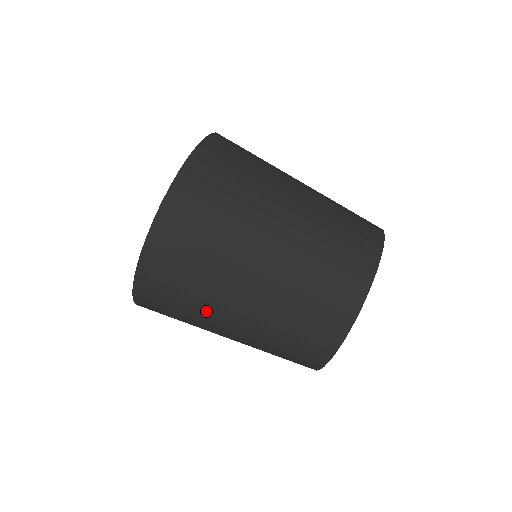
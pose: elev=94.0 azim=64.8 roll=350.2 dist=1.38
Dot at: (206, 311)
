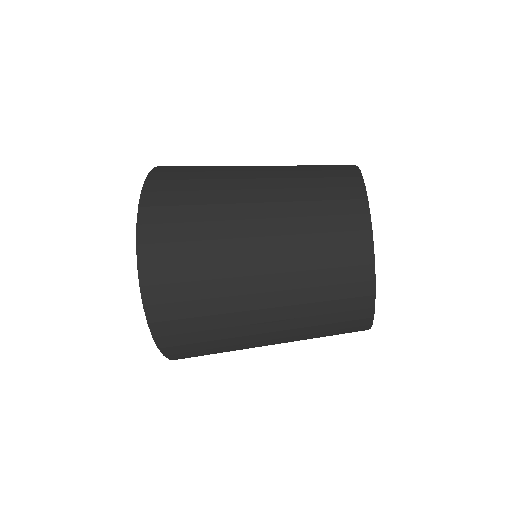
Dot at: occluded
